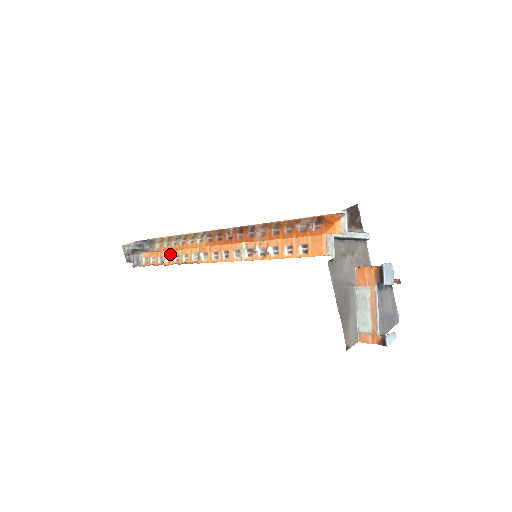
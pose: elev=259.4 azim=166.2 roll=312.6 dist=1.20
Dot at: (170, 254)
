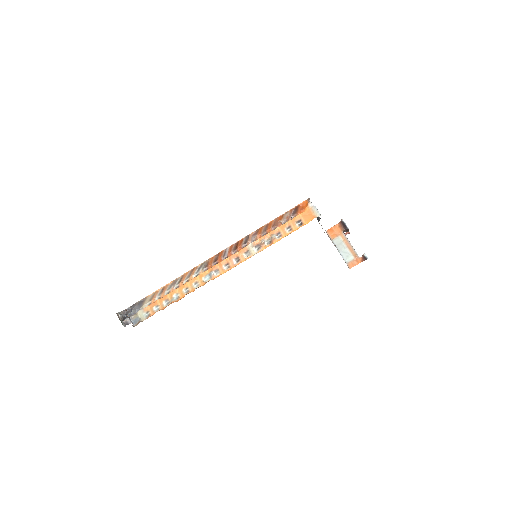
Dot at: (176, 292)
